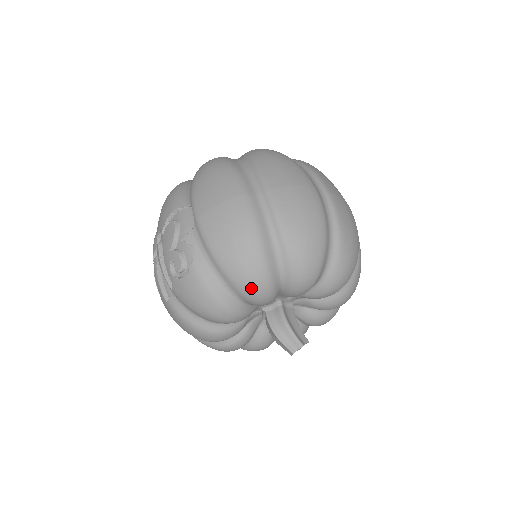
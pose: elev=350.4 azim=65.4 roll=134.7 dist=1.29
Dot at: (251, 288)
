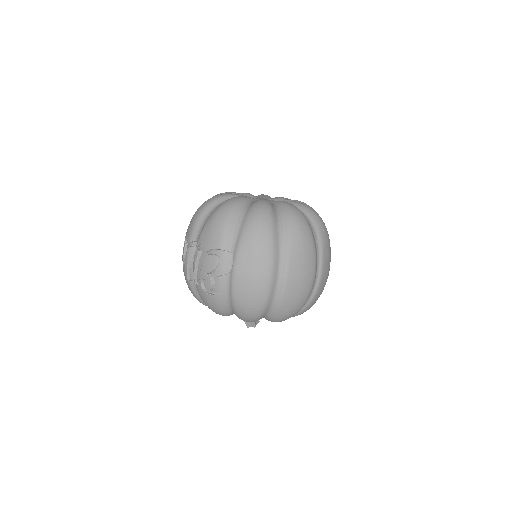
Dot at: (245, 320)
